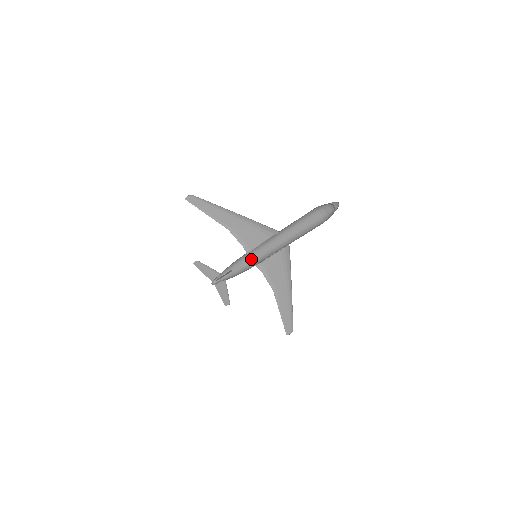
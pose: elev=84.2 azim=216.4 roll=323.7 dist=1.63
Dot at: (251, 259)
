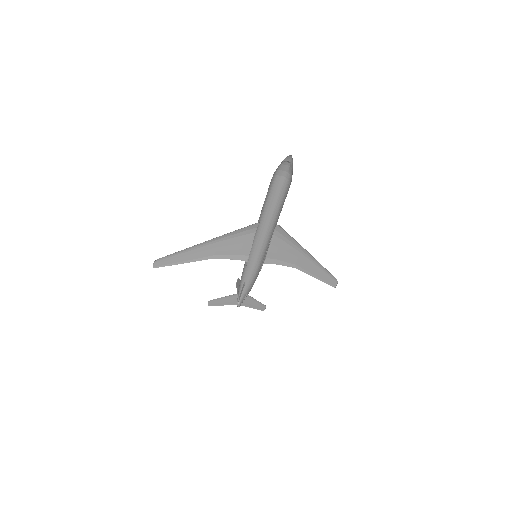
Dot at: (253, 261)
